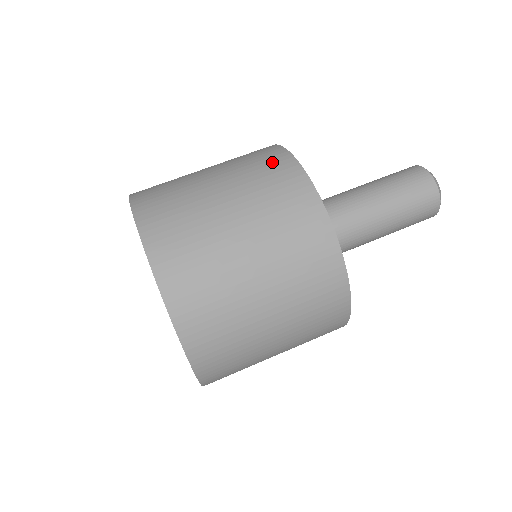
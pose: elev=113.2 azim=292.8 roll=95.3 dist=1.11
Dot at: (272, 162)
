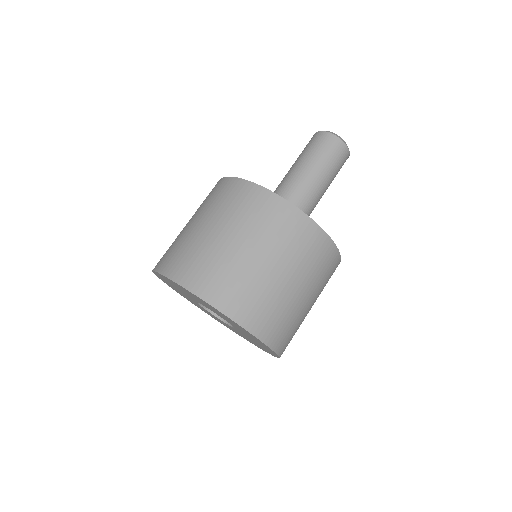
Dot at: (288, 221)
